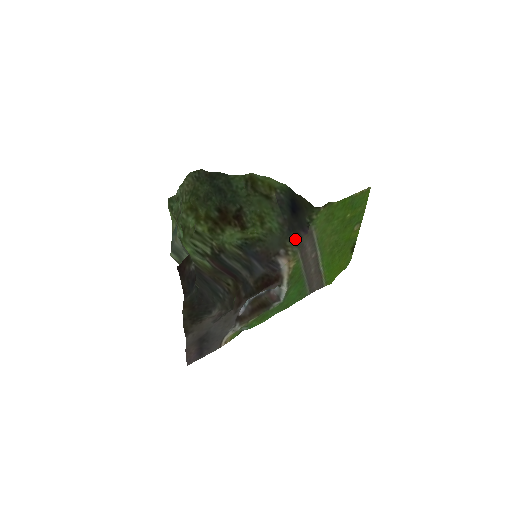
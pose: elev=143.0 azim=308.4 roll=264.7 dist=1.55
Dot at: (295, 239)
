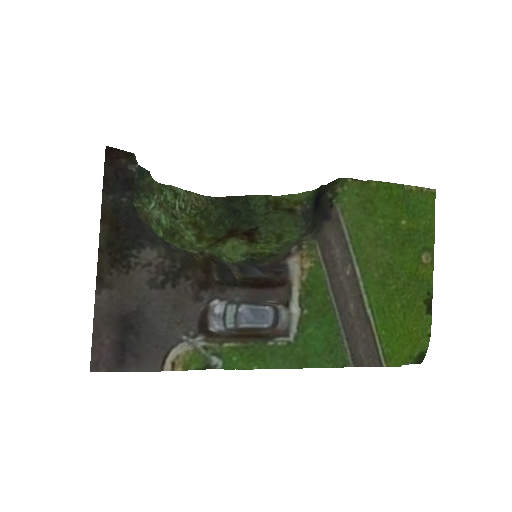
Dot at: (315, 233)
